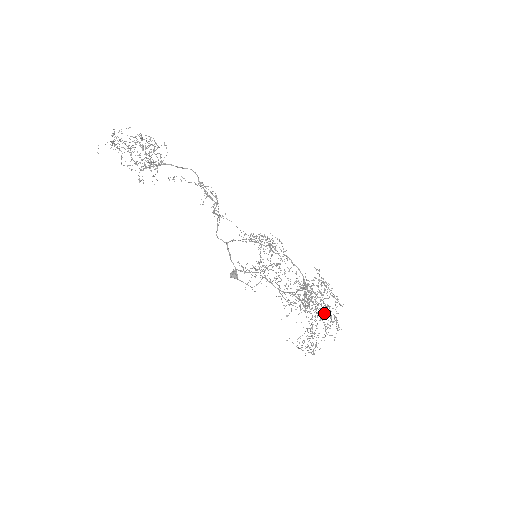
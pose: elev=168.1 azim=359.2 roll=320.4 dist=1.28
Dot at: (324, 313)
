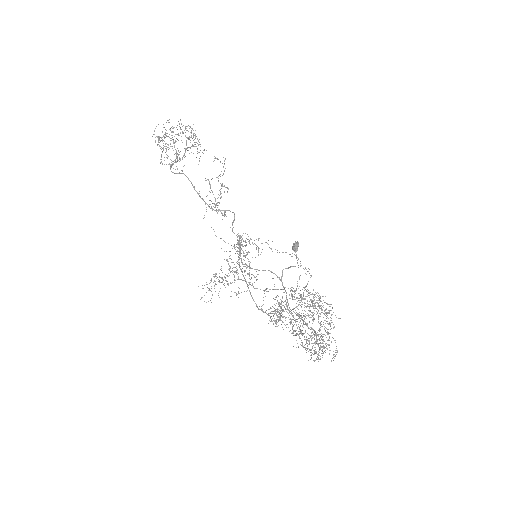
Dot at: occluded
